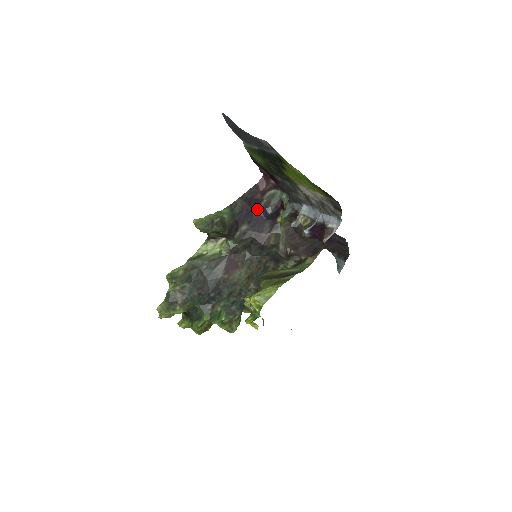
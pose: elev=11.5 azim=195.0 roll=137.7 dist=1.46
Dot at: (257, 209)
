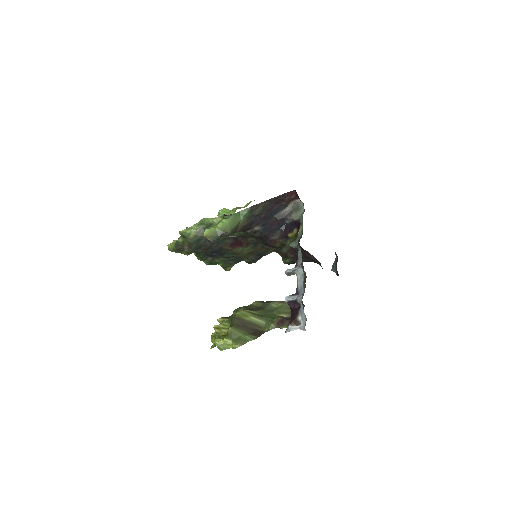
Dot at: (276, 216)
